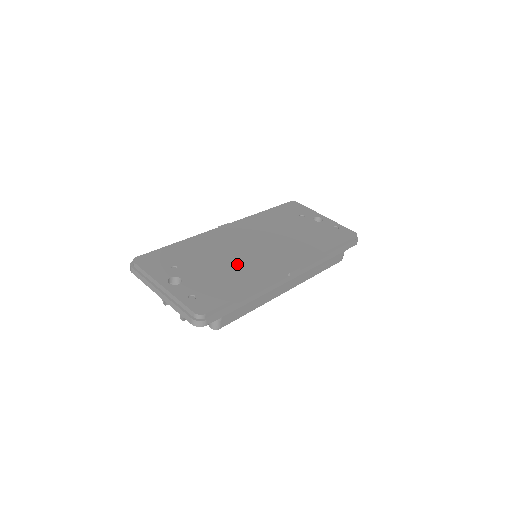
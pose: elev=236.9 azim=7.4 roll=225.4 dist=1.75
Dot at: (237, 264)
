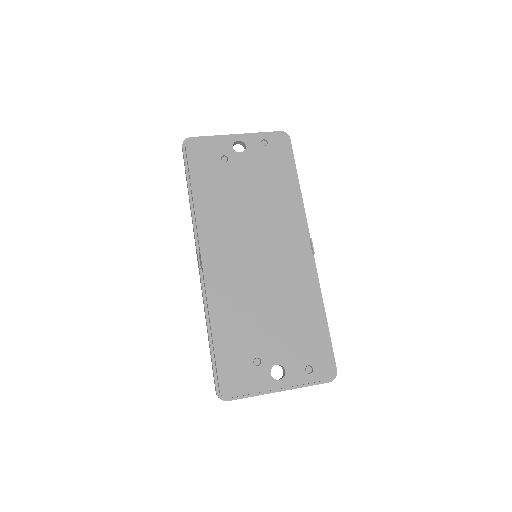
Dot at: (280, 296)
